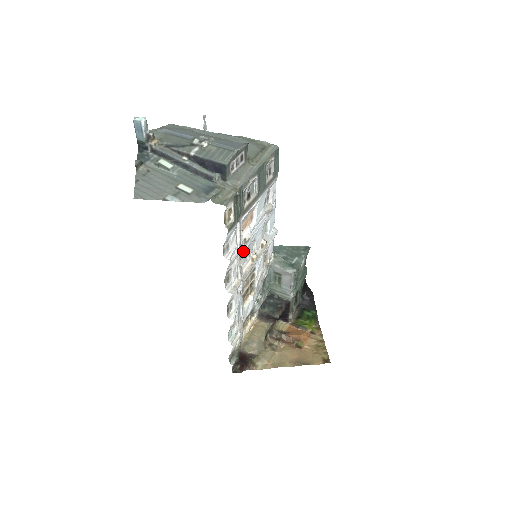
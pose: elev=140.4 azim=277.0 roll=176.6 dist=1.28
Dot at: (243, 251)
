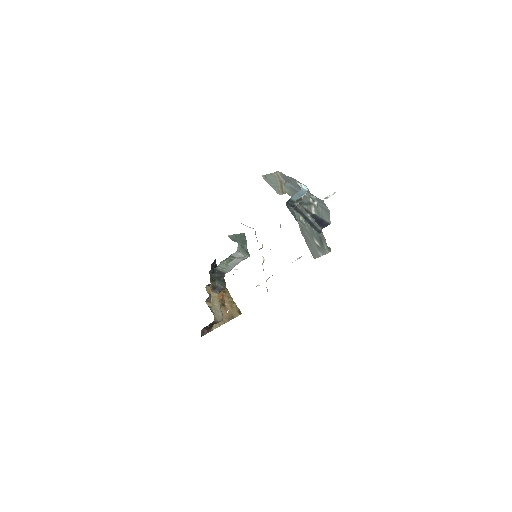
Dot at: occluded
